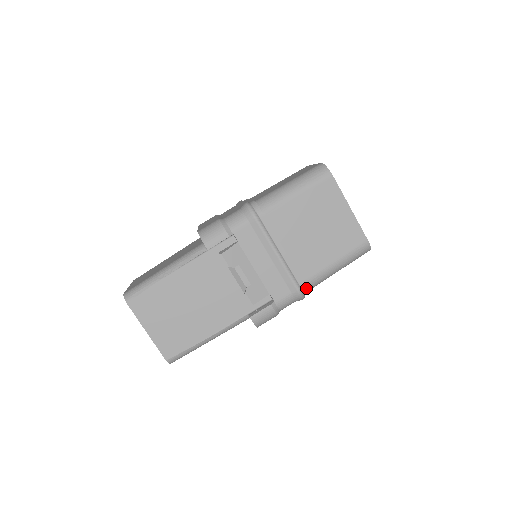
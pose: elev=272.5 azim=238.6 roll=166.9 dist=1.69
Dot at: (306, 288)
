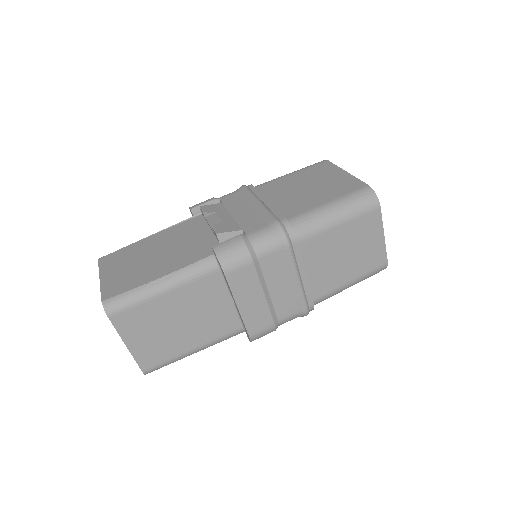
Dot at: (288, 222)
